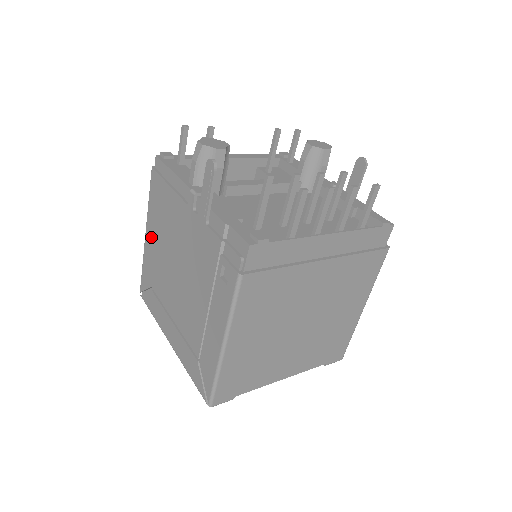
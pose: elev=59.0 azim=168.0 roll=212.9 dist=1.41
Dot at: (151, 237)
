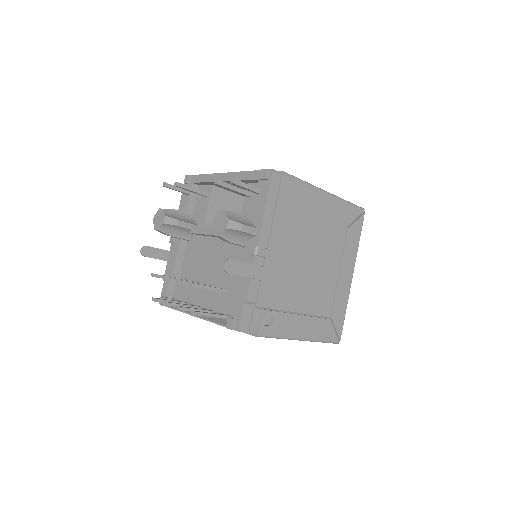
Dot at: occluded
